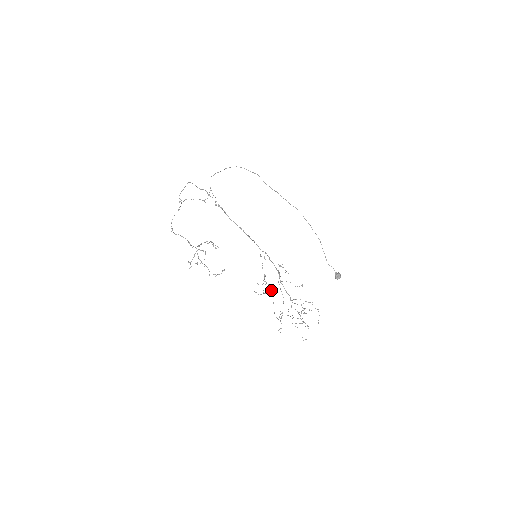
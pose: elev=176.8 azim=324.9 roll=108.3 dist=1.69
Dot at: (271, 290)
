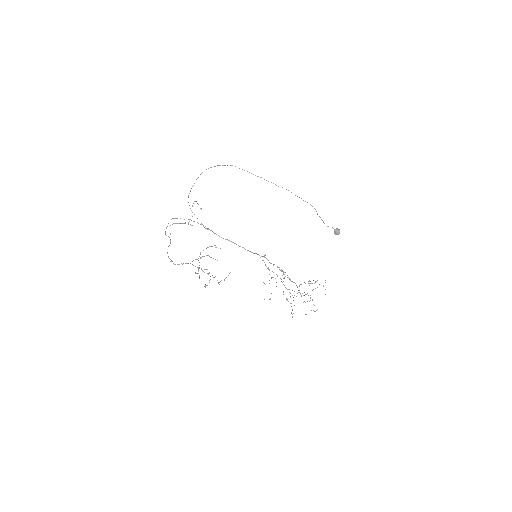
Dot at: (277, 276)
